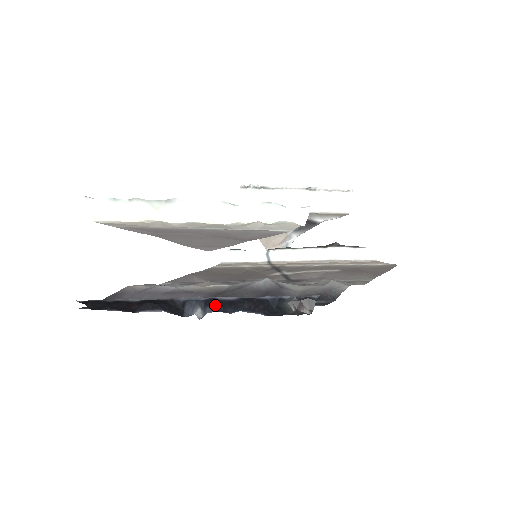
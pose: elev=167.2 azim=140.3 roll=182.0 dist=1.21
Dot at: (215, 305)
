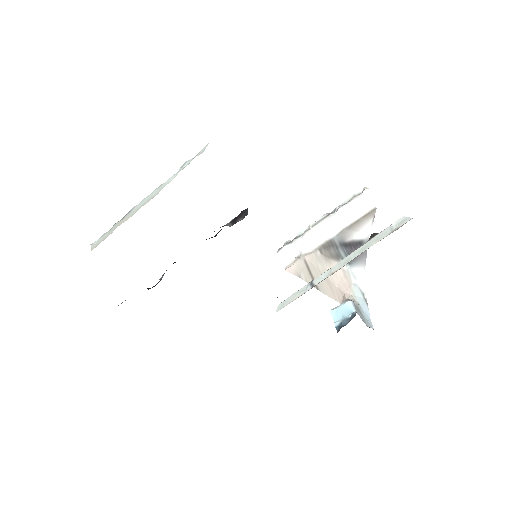
Dot at: occluded
